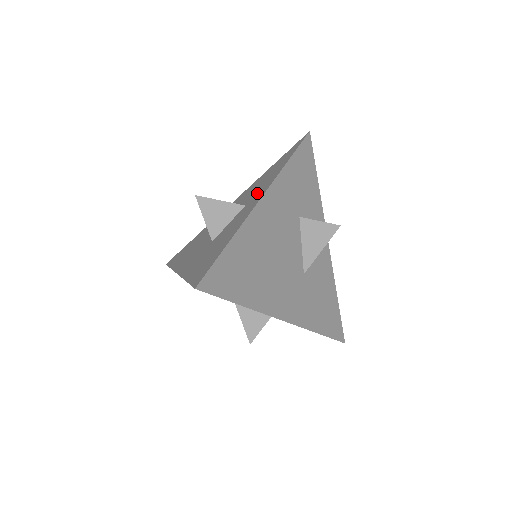
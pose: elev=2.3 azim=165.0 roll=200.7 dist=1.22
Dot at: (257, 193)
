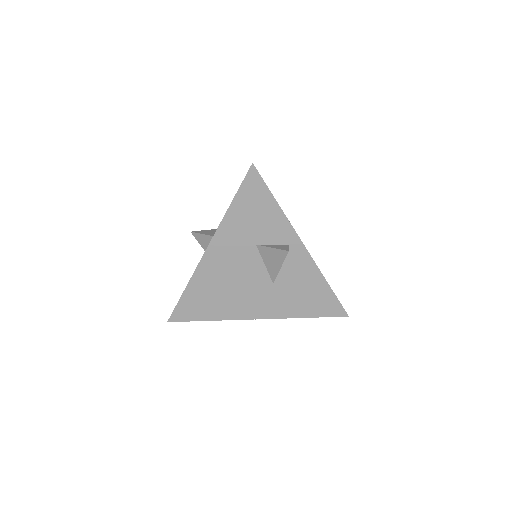
Dot at: occluded
